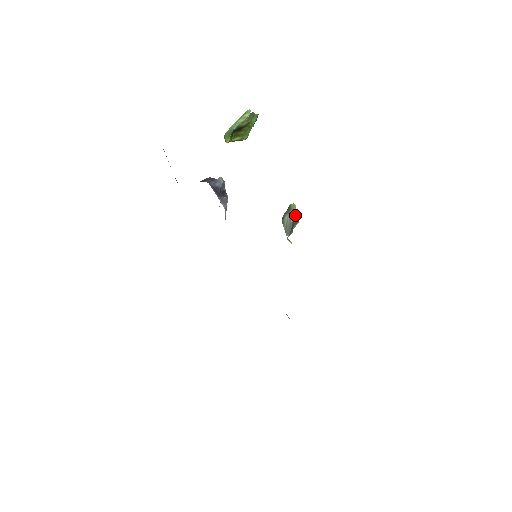
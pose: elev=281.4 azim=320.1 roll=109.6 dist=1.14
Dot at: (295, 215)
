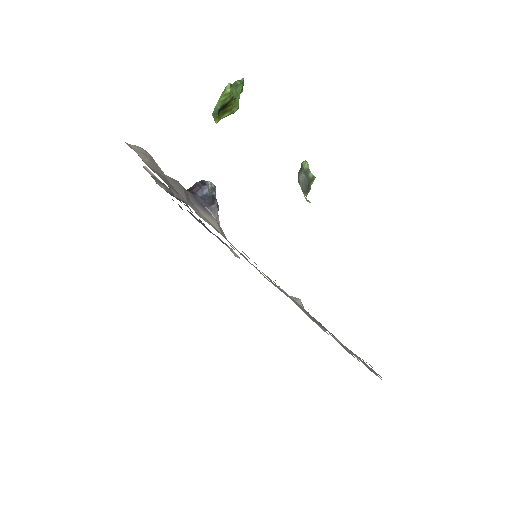
Dot at: (309, 172)
